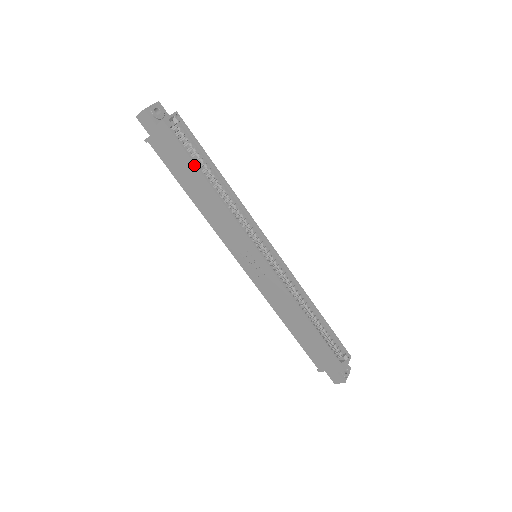
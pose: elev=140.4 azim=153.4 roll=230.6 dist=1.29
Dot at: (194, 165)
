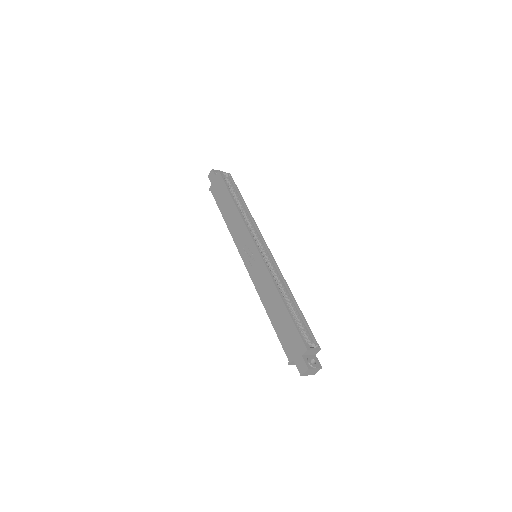
Dot at: (228, 192)
